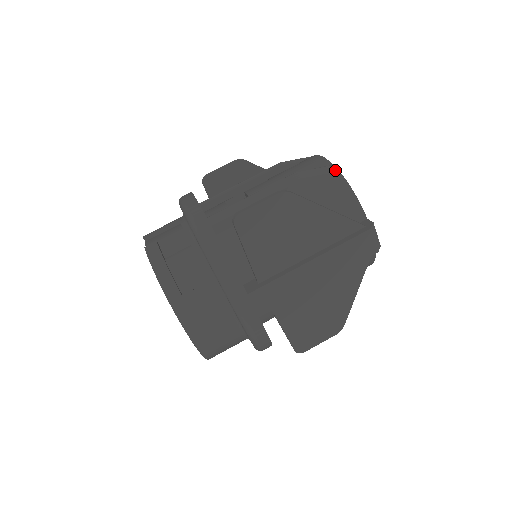
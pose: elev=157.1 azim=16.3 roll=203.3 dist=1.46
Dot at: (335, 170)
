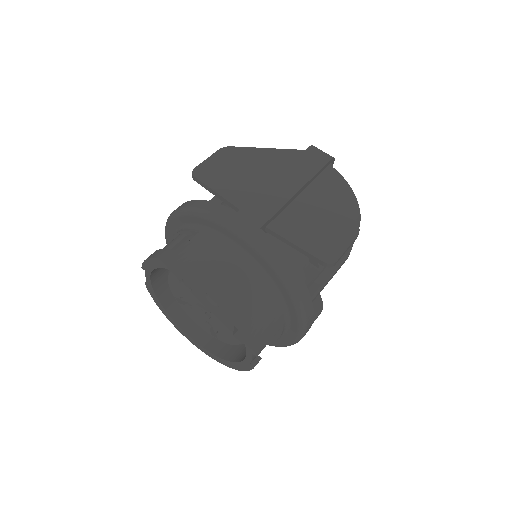
Dot at: occluded
